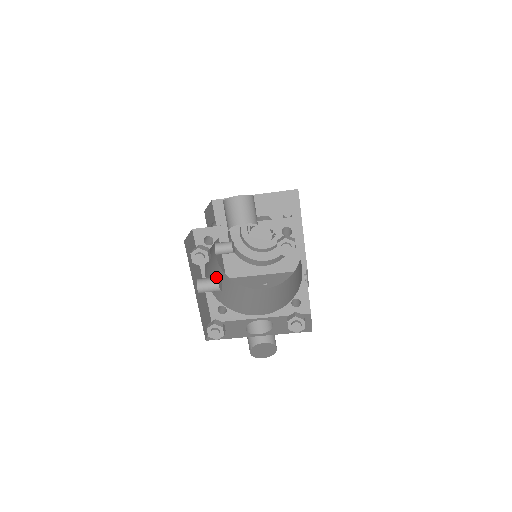
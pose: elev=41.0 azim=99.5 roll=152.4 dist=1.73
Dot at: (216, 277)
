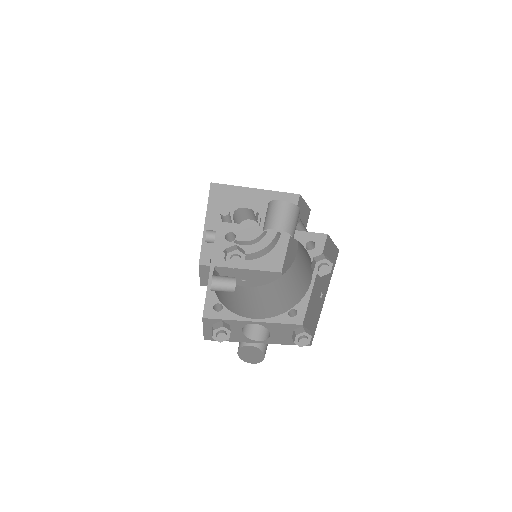
Dot at: (232, 277)
